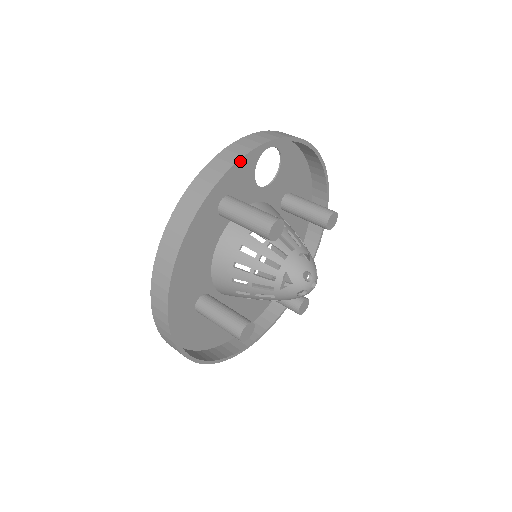
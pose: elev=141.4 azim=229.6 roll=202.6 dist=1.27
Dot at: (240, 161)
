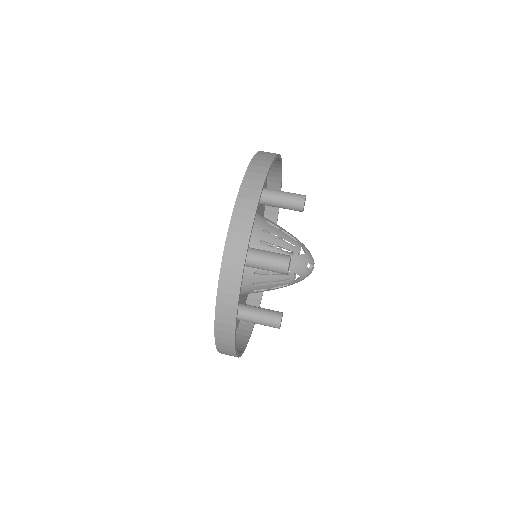
Dot at: (249, 240)
